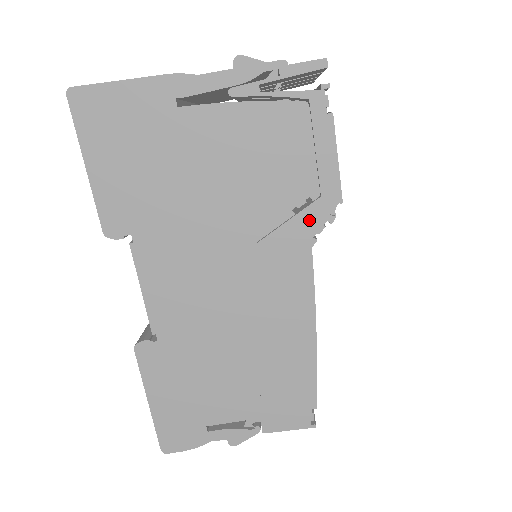
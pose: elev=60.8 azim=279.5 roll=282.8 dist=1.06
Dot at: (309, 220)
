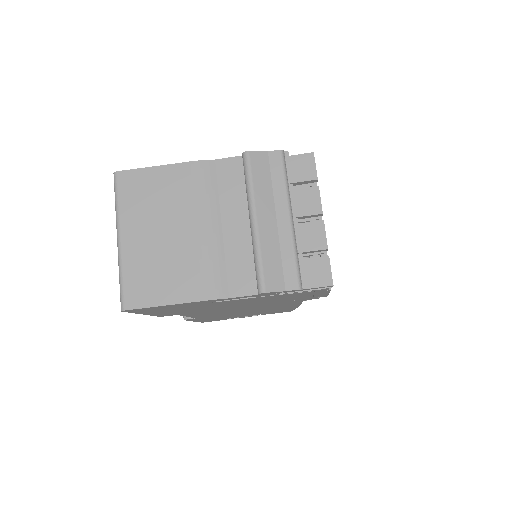
Dot at: (303, 300)
